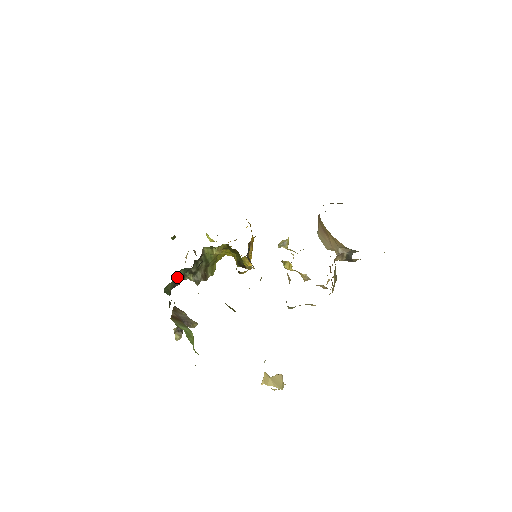
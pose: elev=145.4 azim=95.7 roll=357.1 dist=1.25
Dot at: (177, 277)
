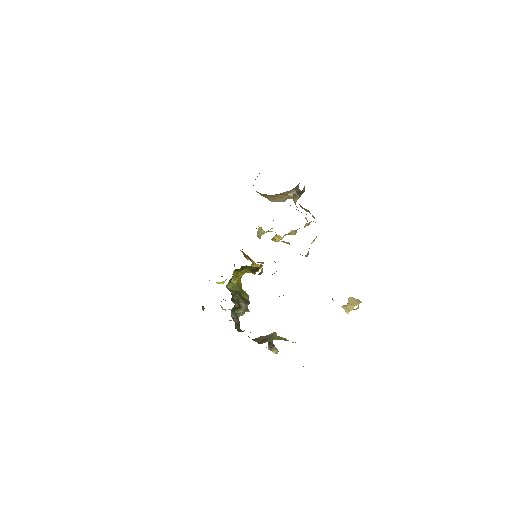
Dot at: (234, 320)
